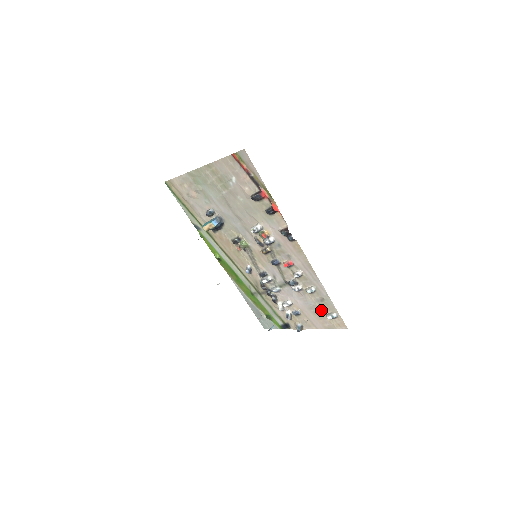
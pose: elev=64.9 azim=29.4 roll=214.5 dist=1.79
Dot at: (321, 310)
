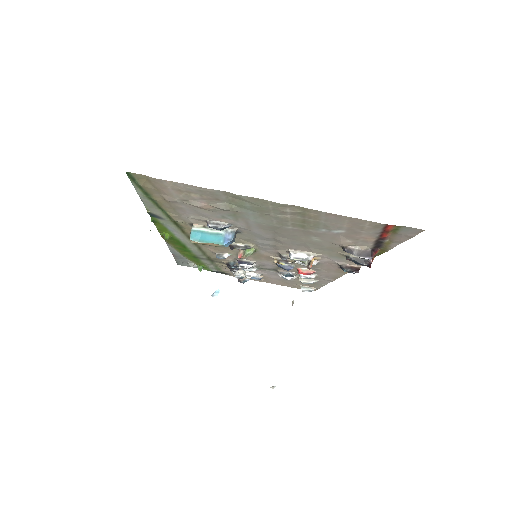
Dot at: (297, 283)
